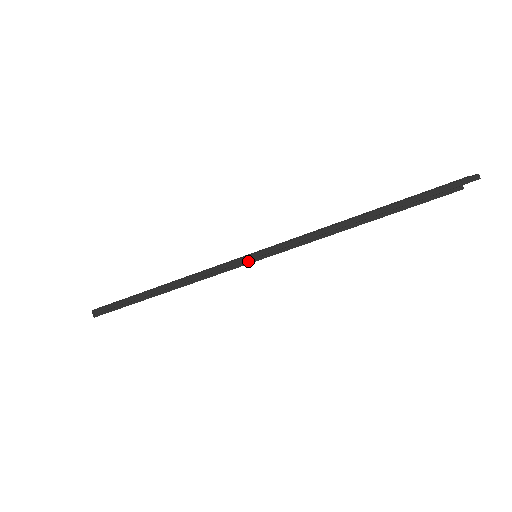
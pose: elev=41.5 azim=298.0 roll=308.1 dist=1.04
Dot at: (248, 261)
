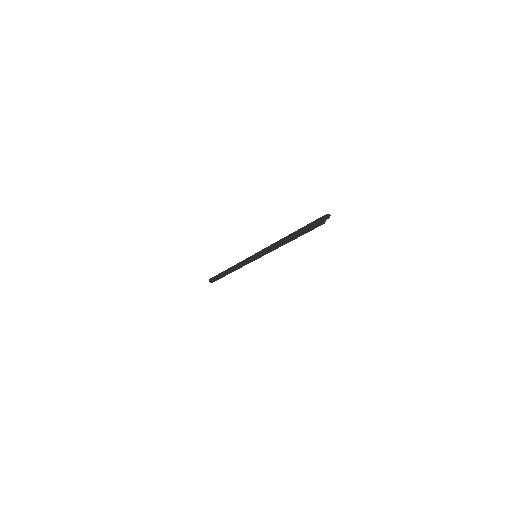
Dot at: (254, 259)
